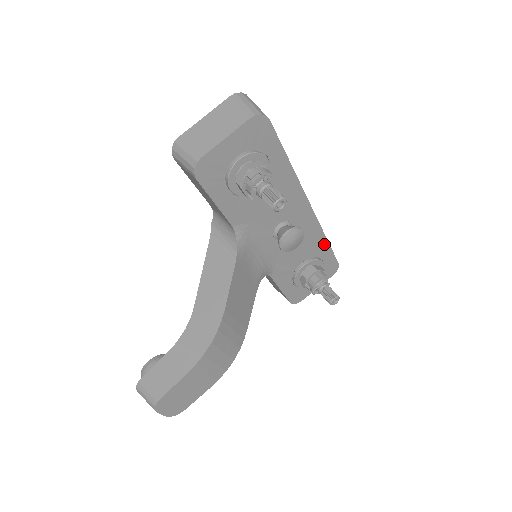
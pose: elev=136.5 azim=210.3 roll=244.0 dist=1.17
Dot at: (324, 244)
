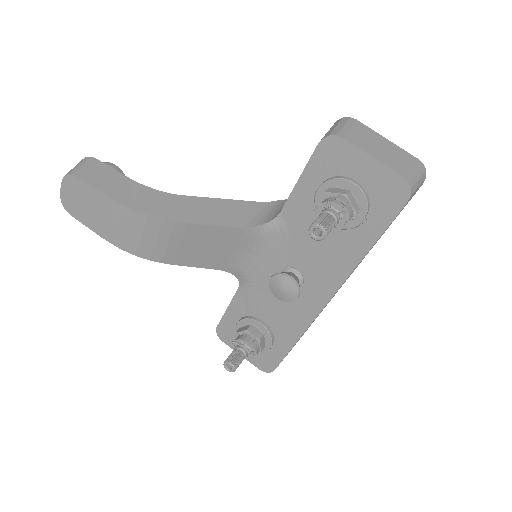
Dot at: (291, 340)
